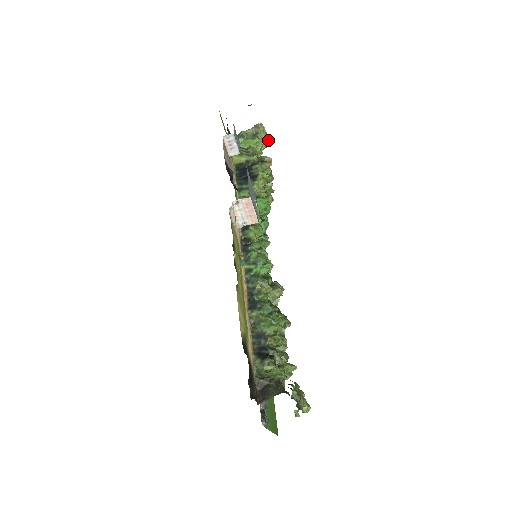
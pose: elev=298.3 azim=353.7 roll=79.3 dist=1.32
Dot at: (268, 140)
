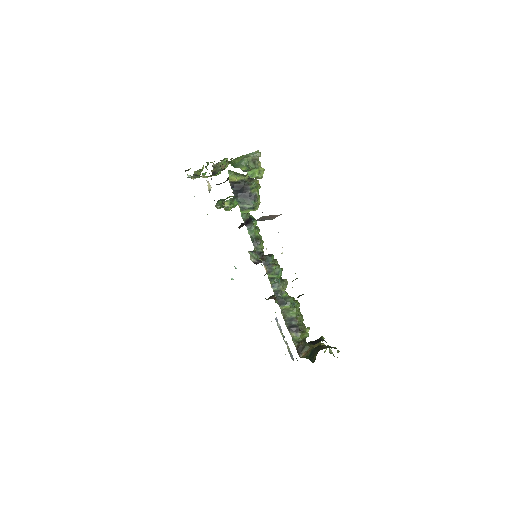
Dot at: (260, 162)
